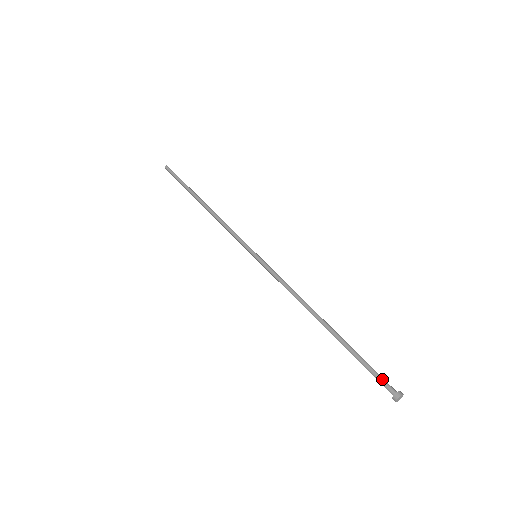
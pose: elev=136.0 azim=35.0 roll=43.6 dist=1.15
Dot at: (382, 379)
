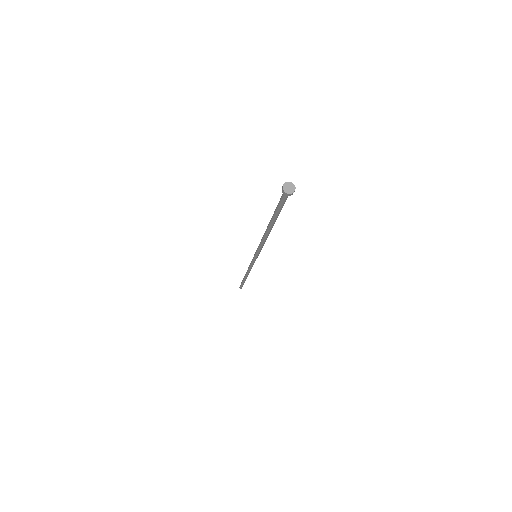
Dot at: (282, 196)
